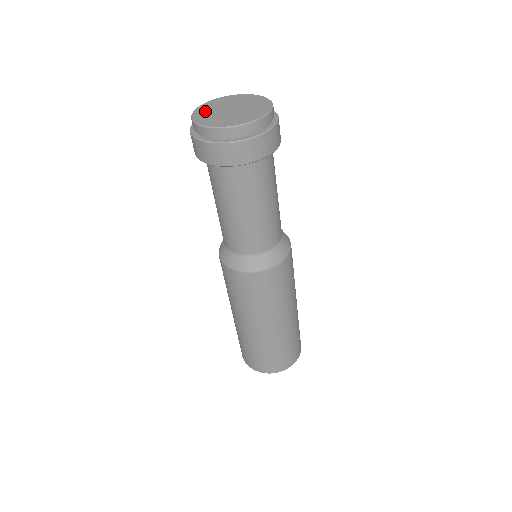
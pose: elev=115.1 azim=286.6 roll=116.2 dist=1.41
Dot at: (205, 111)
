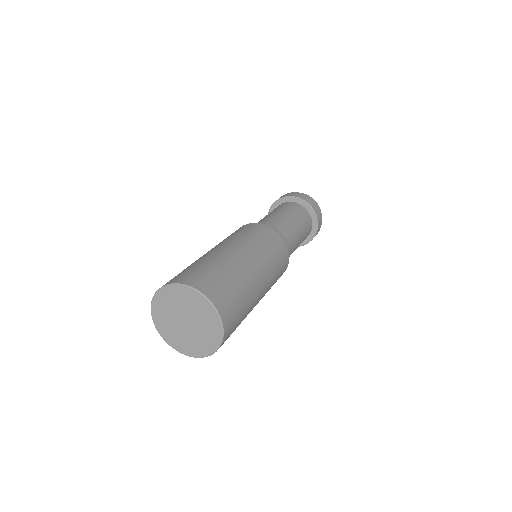
Dot at: occluded
